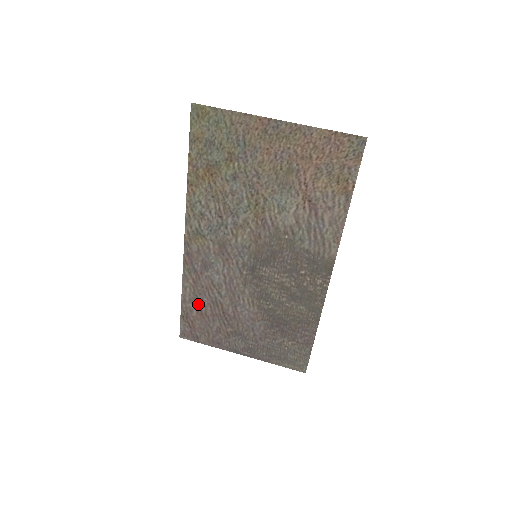
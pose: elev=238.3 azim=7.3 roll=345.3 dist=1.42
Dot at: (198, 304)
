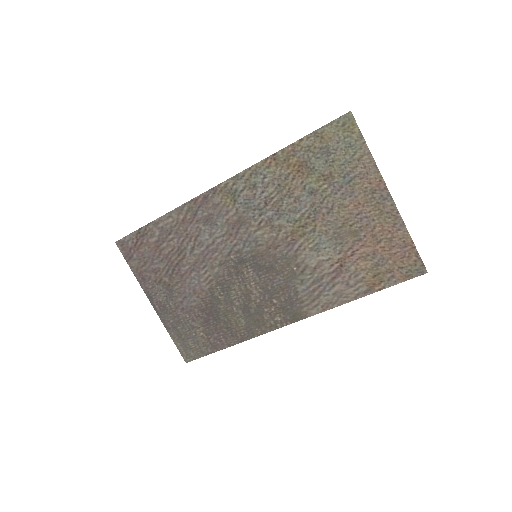
Dot at: (165, 237)
